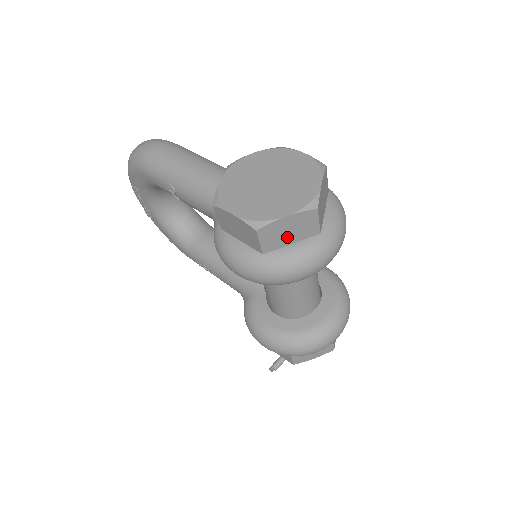
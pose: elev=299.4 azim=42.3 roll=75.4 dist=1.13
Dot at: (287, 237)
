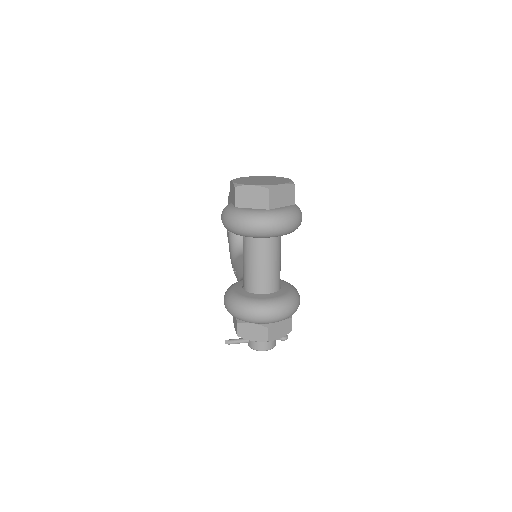
Dot at: (250, 201)
